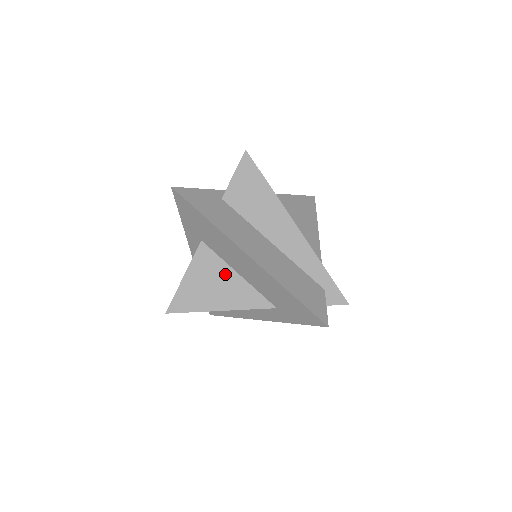
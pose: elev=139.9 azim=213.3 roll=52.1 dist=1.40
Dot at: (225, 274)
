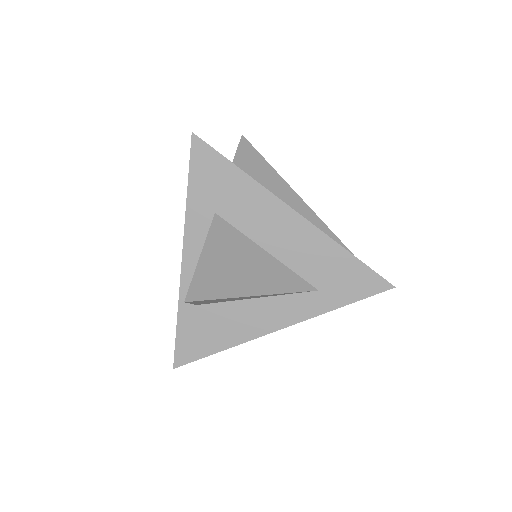
Dot at: (252, 252)
